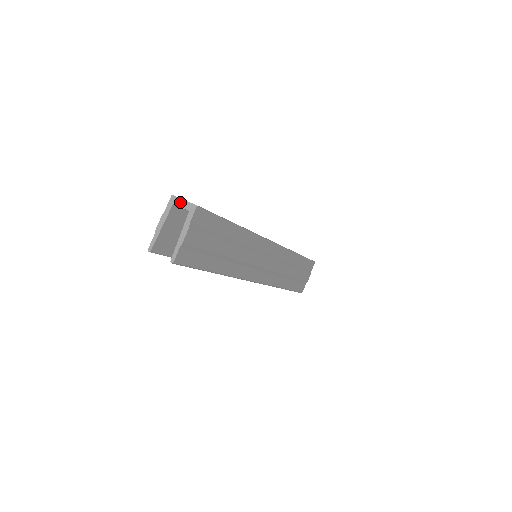
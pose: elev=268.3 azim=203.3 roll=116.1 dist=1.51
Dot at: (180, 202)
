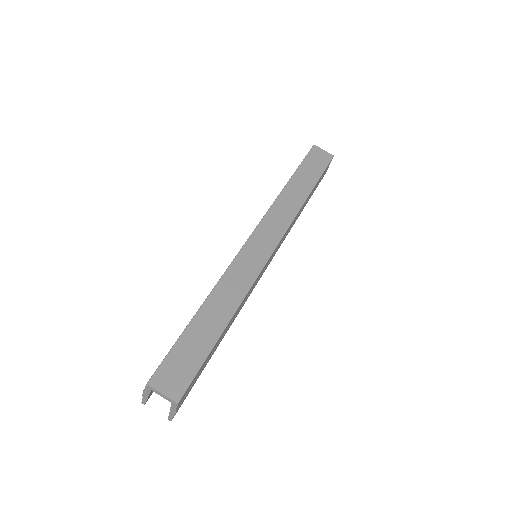
Dot at: (158, 393)
